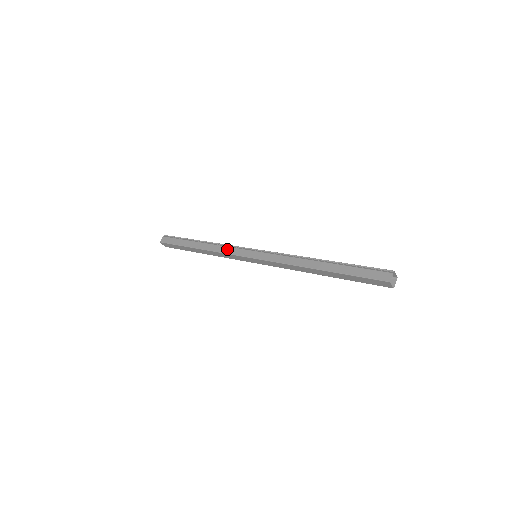
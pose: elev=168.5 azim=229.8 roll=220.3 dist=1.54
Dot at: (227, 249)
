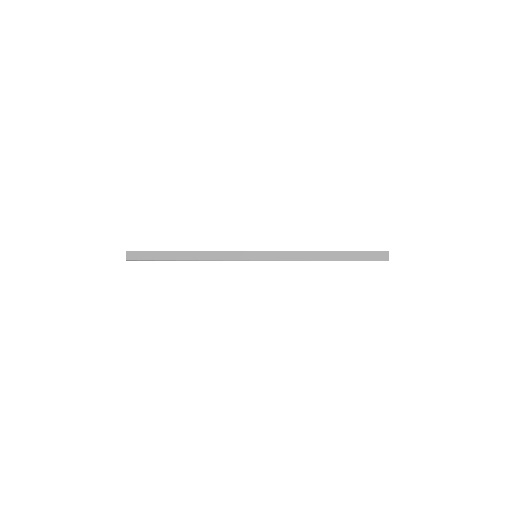
Dot at: (224, 251)
